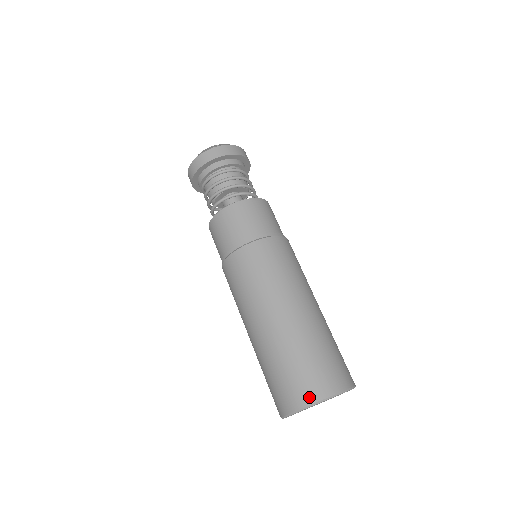
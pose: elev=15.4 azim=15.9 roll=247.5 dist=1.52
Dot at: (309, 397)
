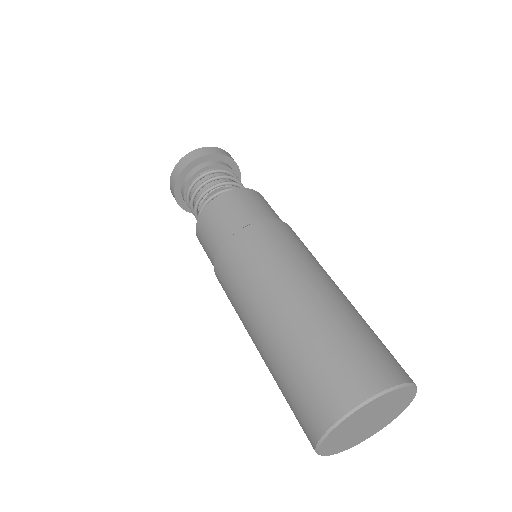
Dot at: (315, 428)
